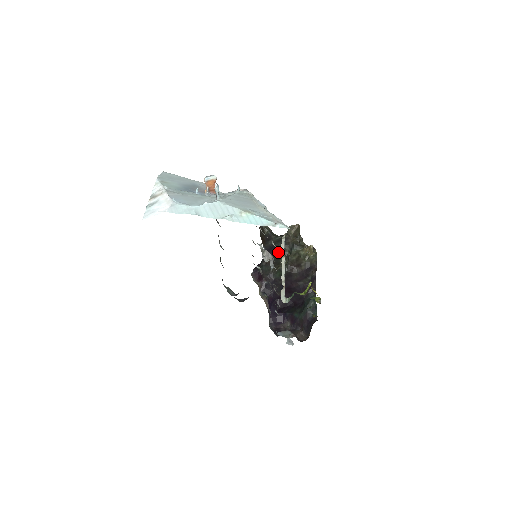
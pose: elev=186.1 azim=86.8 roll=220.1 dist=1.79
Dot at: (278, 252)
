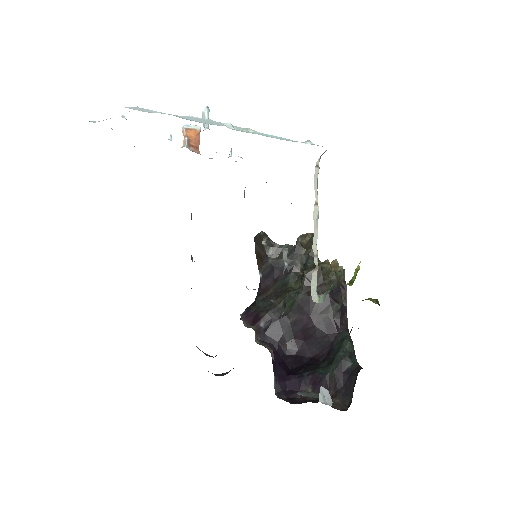
Dot at: (284, 274)
